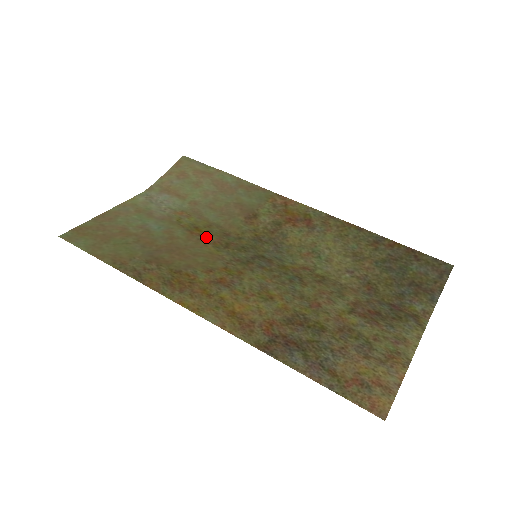
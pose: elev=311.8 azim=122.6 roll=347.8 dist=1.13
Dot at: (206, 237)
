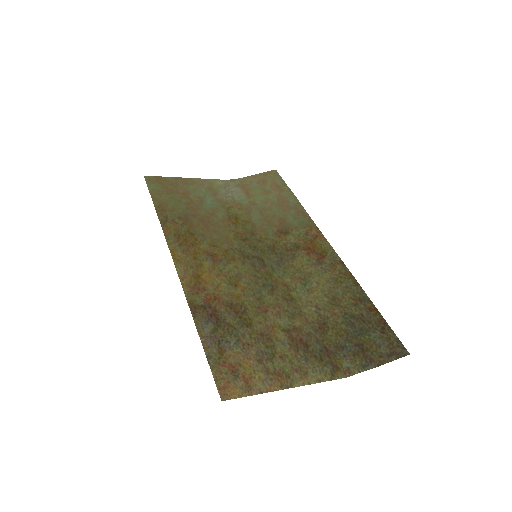
Dot at: (236, 227)
